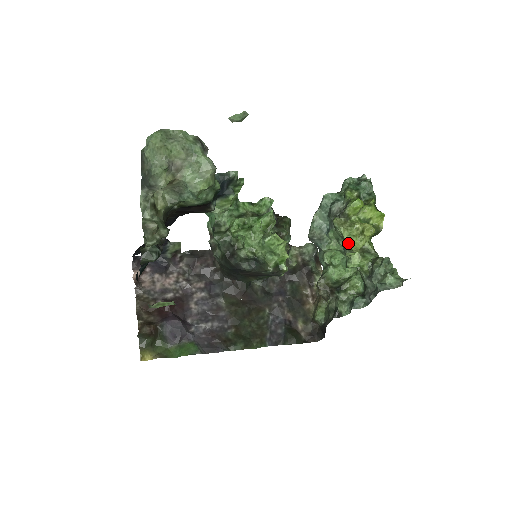
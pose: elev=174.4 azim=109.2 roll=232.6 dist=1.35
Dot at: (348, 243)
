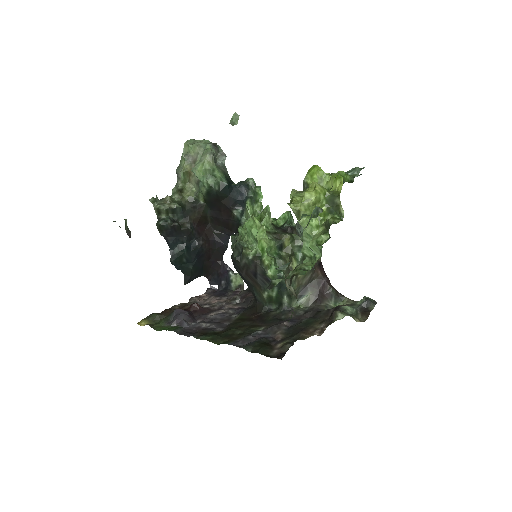
Dot at: (290, 202)
